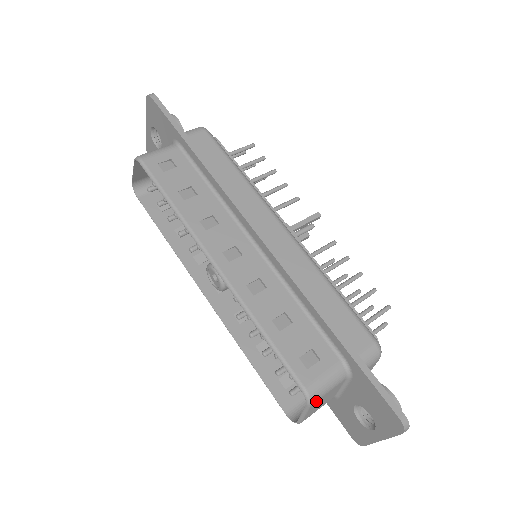
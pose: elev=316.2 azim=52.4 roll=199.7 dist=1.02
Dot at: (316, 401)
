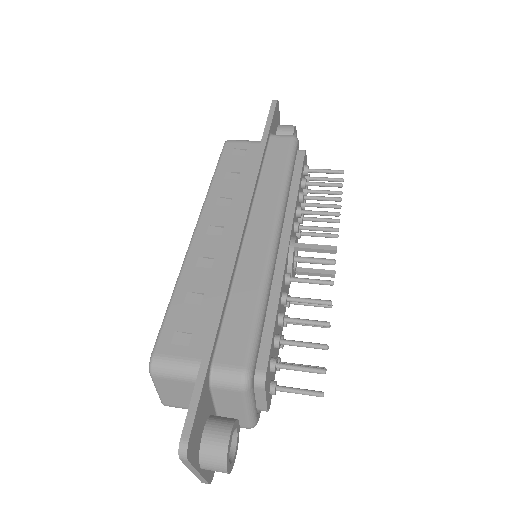
Dot at: (159, 377)
